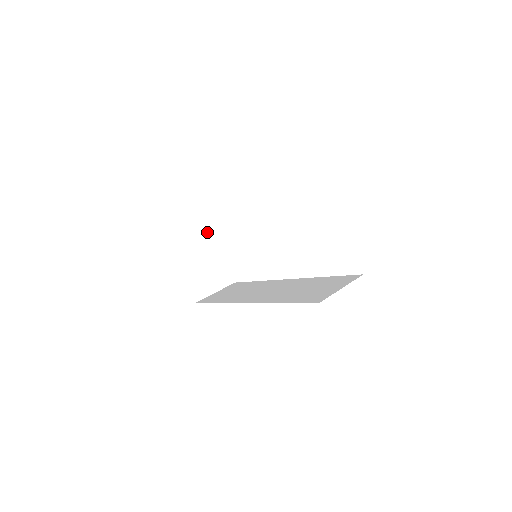
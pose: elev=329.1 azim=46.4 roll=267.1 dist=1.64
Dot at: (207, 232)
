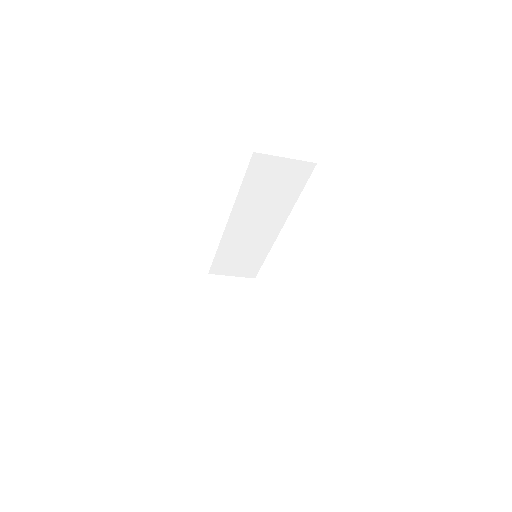
Dot at: (247, 281)
